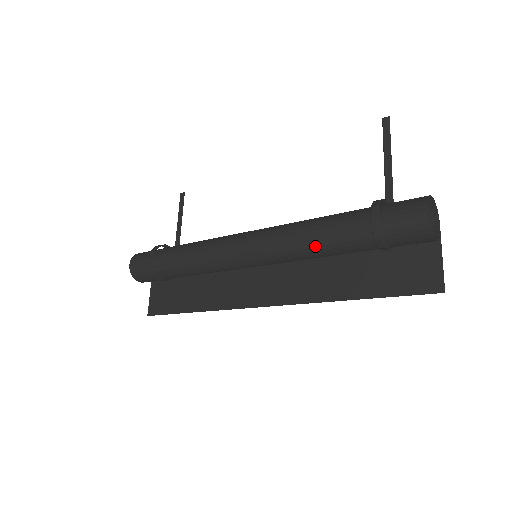
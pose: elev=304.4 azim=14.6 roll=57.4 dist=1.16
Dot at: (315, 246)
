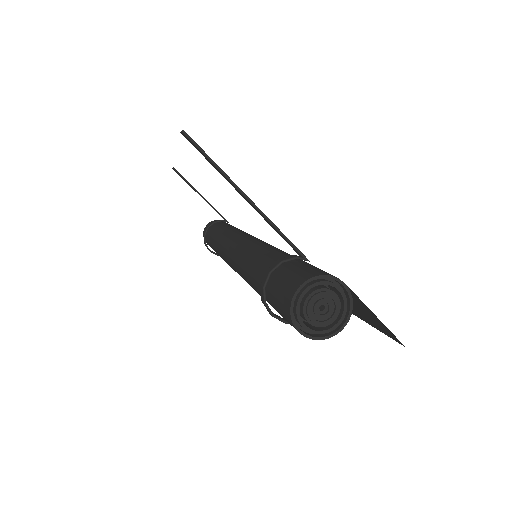
Dot at: occluded
